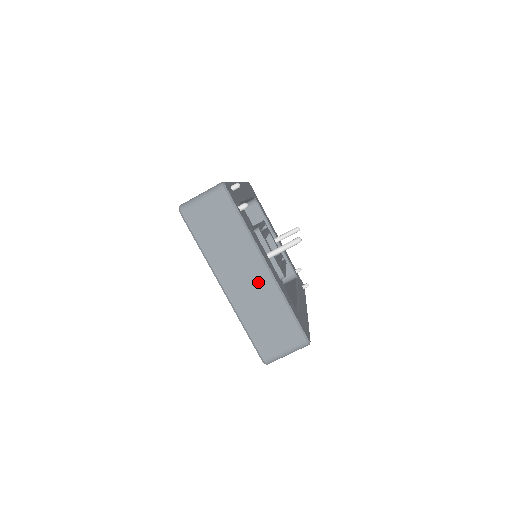
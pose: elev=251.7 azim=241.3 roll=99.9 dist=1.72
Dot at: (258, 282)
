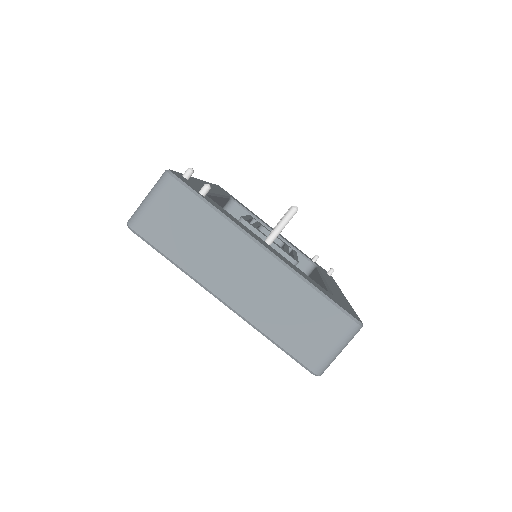
Dot at: (262, 274)
